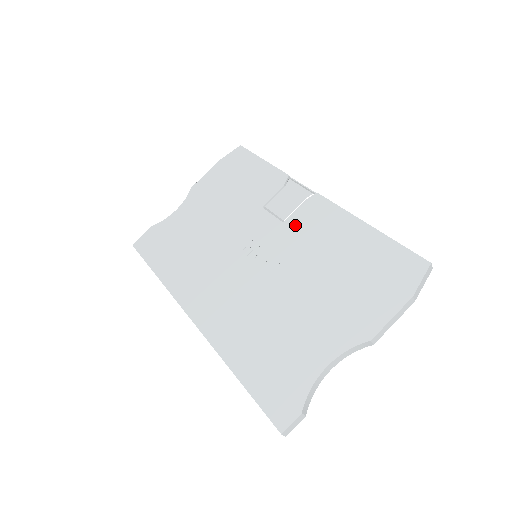
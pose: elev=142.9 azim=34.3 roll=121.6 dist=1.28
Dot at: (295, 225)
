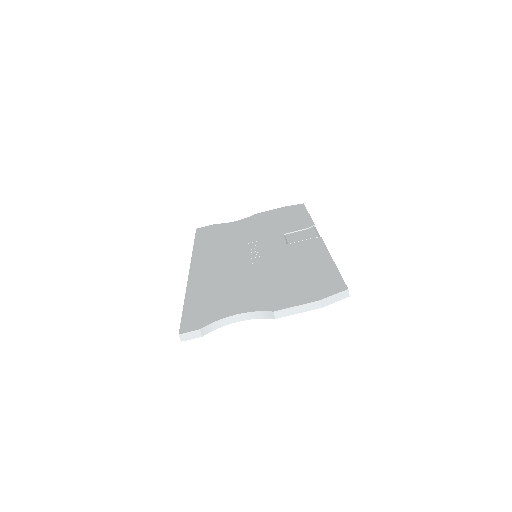
Dot at: (292, 247)
